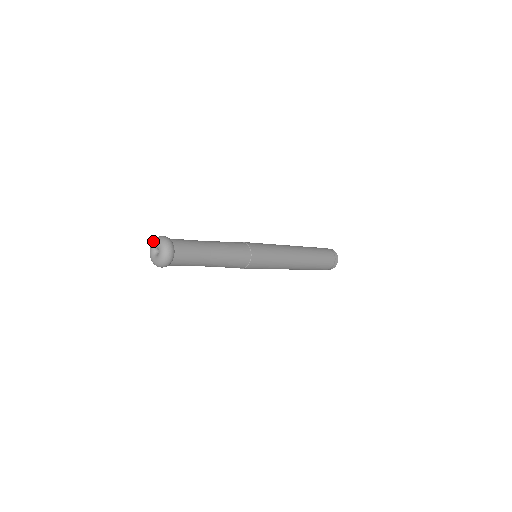
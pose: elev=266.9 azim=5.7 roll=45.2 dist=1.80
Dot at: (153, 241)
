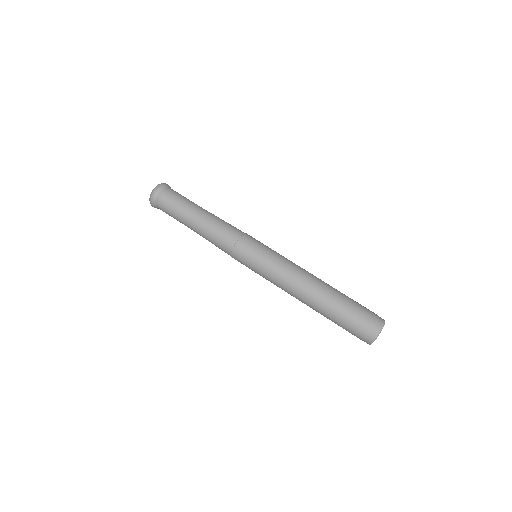
Dot at: occluded
